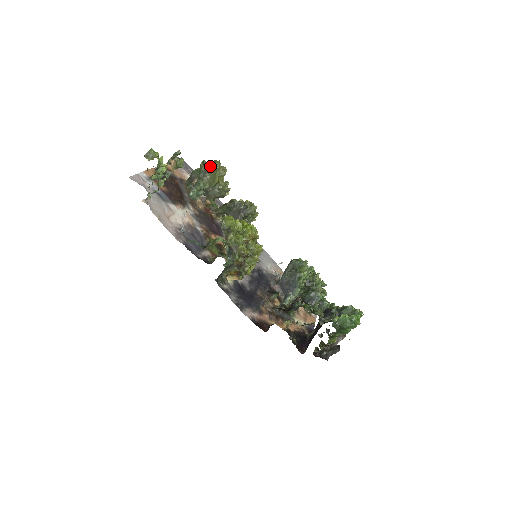
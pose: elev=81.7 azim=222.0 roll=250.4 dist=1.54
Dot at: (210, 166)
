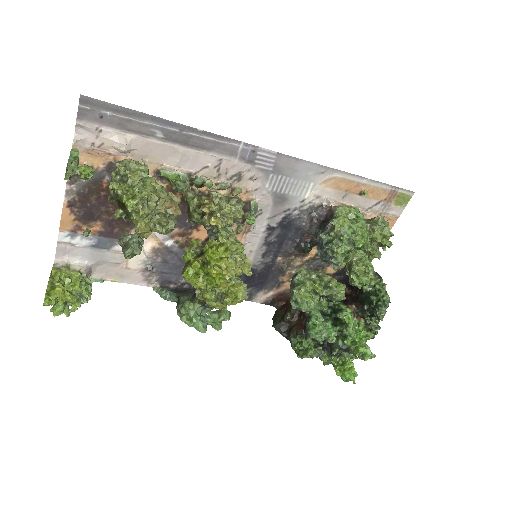
Dot at: (124, 204)
